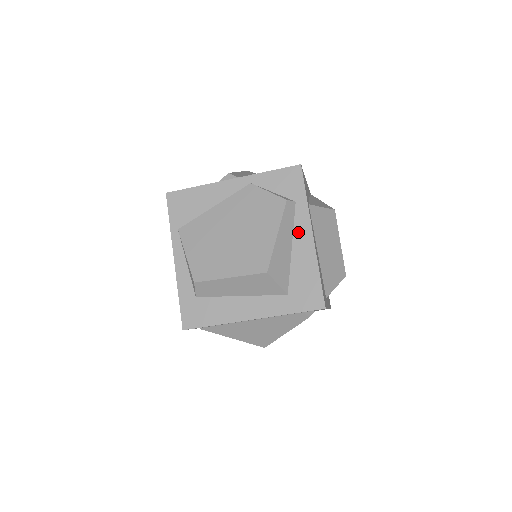
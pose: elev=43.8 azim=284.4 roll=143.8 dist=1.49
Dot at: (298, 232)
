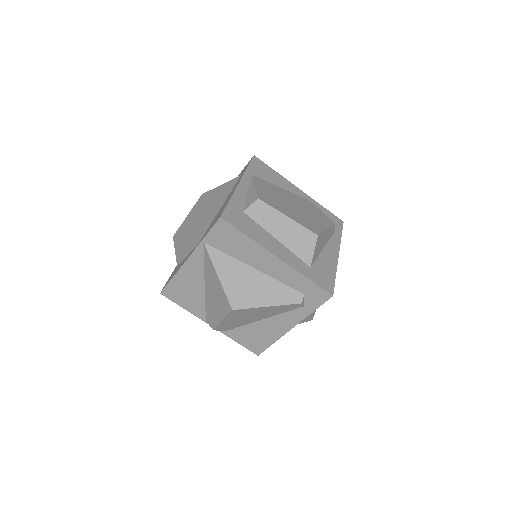
Dot at: (330, 246)
